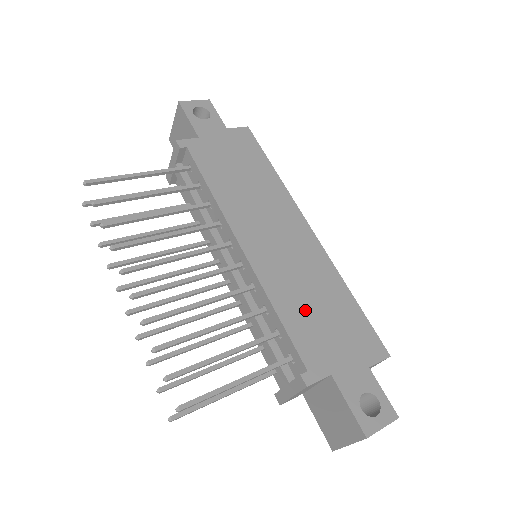
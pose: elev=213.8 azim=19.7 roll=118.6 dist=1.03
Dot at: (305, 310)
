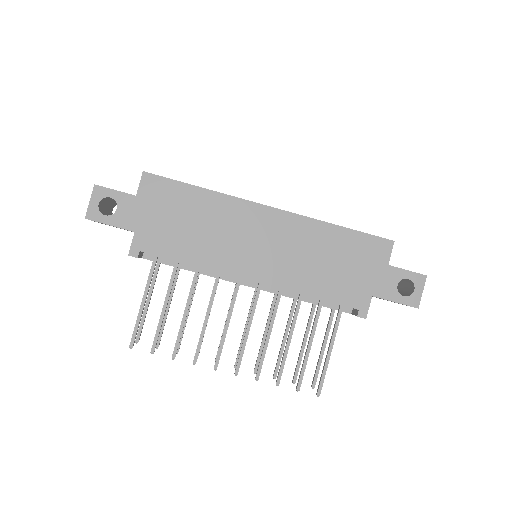
Dot at: (324, 275)
